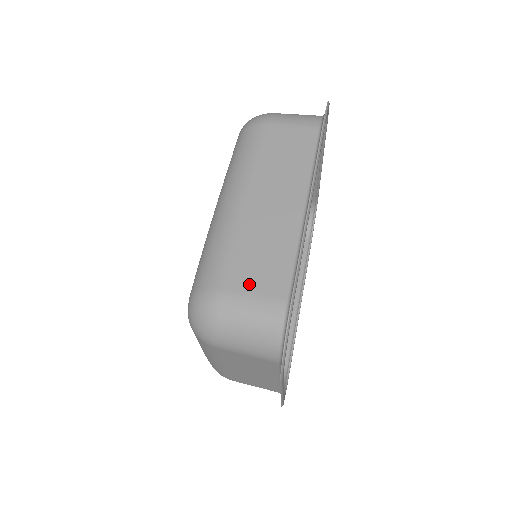
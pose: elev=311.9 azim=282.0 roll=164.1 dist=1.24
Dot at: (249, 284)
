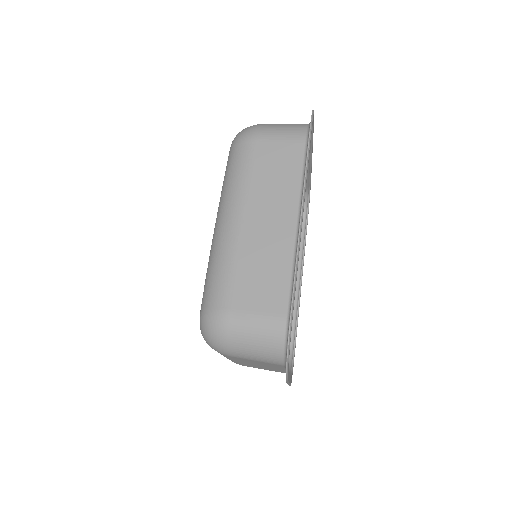
Dot at: (252, 303)
